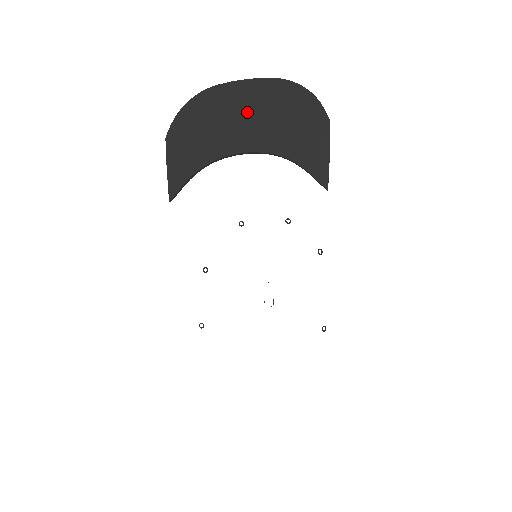
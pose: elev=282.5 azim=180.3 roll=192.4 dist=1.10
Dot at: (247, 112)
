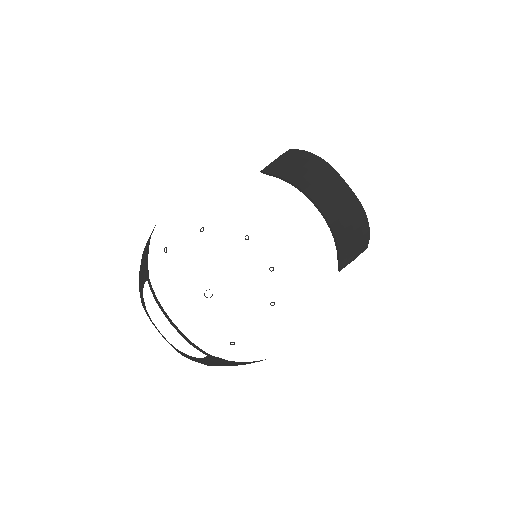
Dot at: (336, 195)
